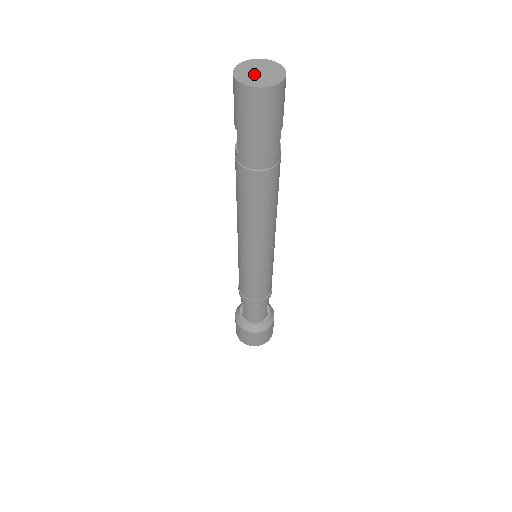
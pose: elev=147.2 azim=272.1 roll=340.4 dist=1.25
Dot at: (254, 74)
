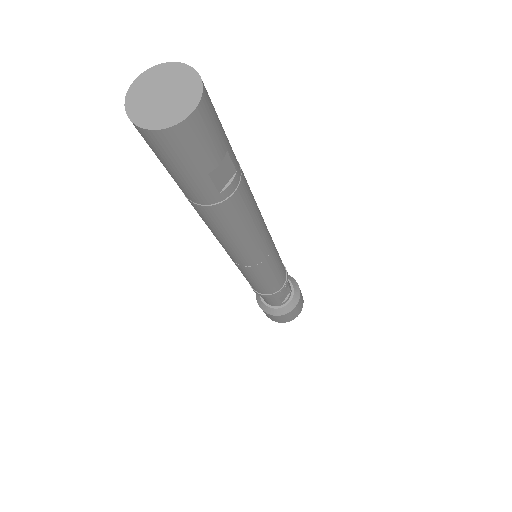
Dot at: (154, 95)
